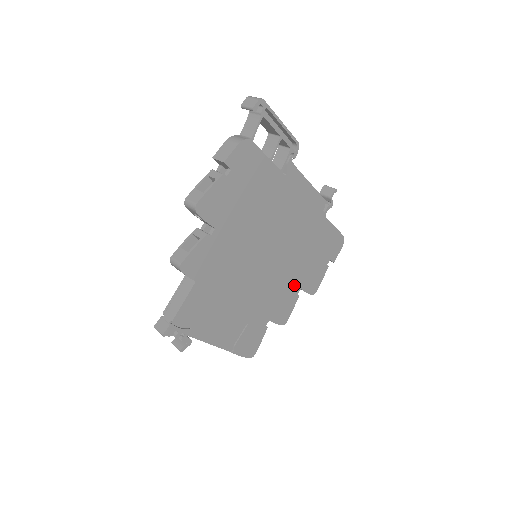
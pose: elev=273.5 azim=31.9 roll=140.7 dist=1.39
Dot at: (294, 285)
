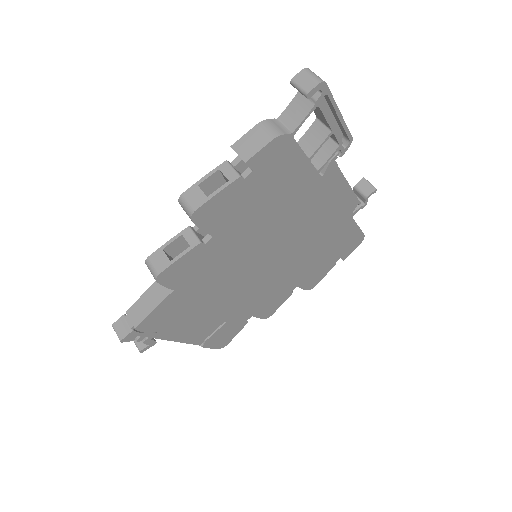
Dot at: (291, 283)
